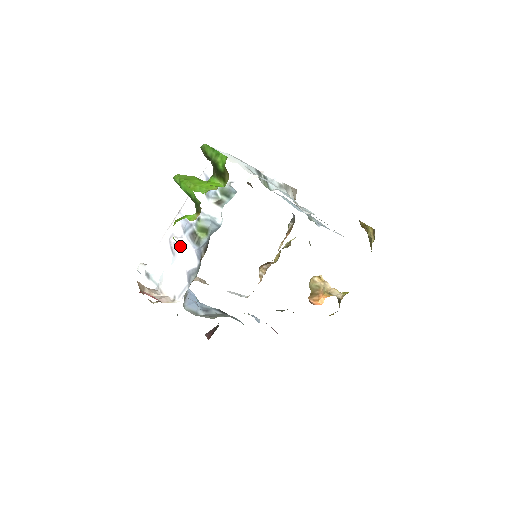
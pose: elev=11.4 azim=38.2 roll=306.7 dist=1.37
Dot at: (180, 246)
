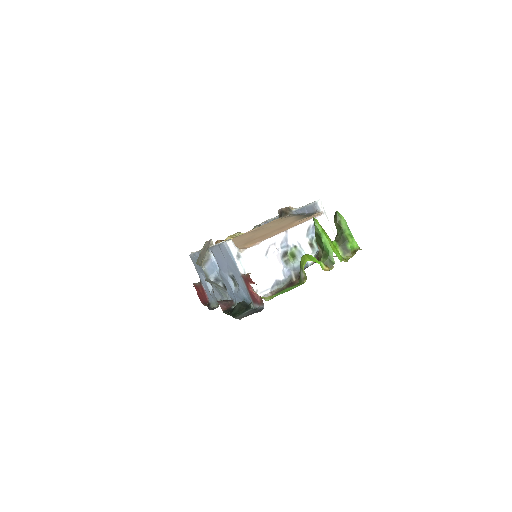
Dot at: (277, 257)
